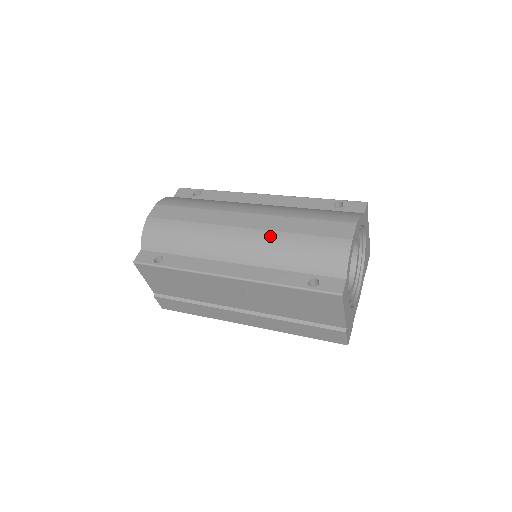
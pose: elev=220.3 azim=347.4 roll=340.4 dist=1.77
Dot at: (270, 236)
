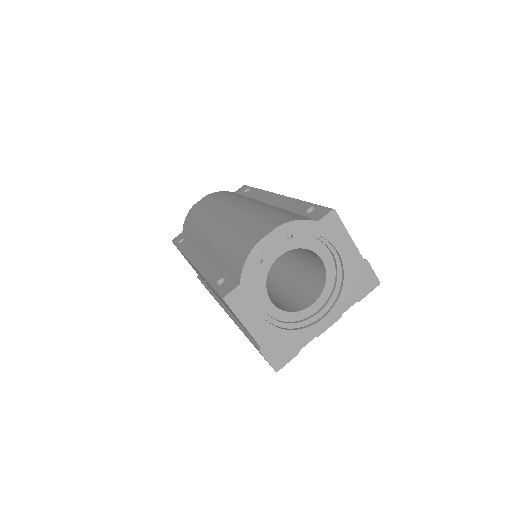
Dot at: (224, 230)
